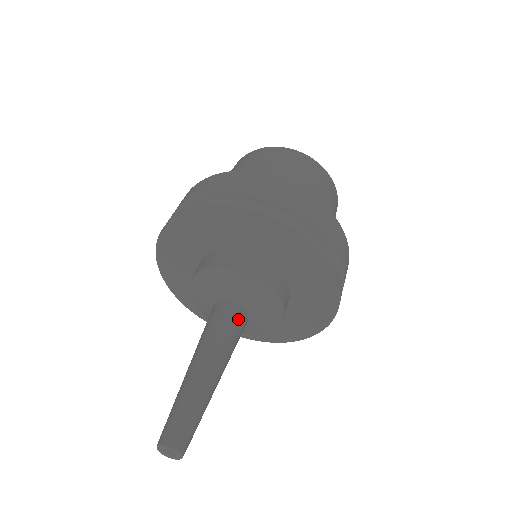
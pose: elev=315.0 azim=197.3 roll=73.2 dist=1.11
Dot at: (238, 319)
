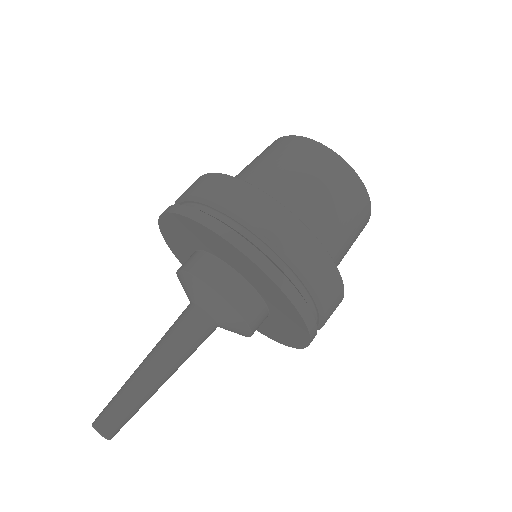
Dot at: (203, 328)
